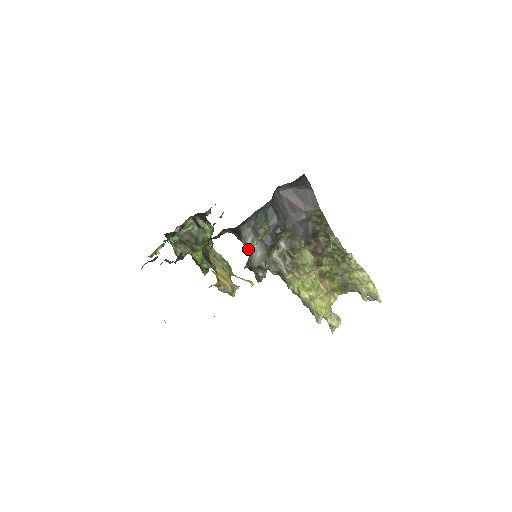
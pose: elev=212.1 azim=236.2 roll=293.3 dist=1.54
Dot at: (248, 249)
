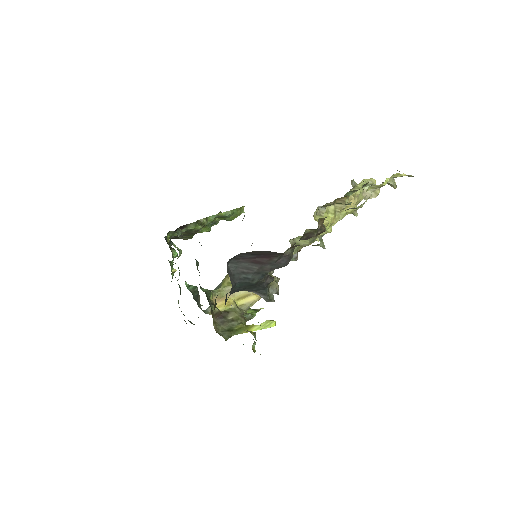
Dot at: occluded
